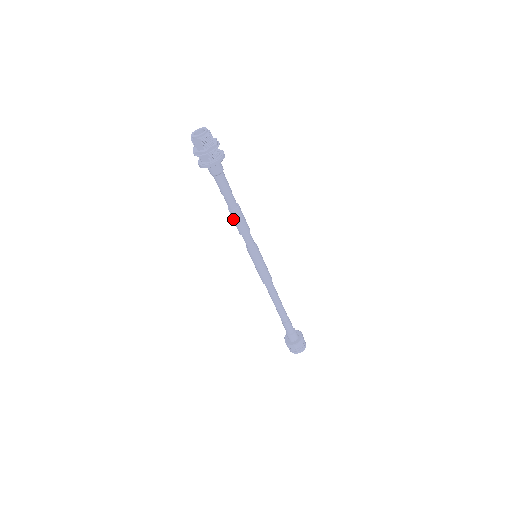
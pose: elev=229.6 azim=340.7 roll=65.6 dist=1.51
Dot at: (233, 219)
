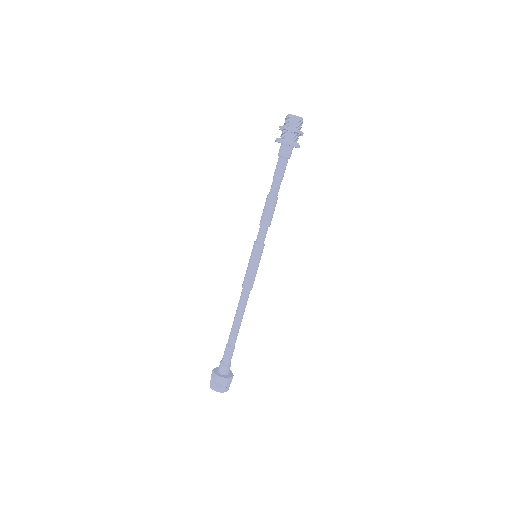
Dot at: (267, 206)
